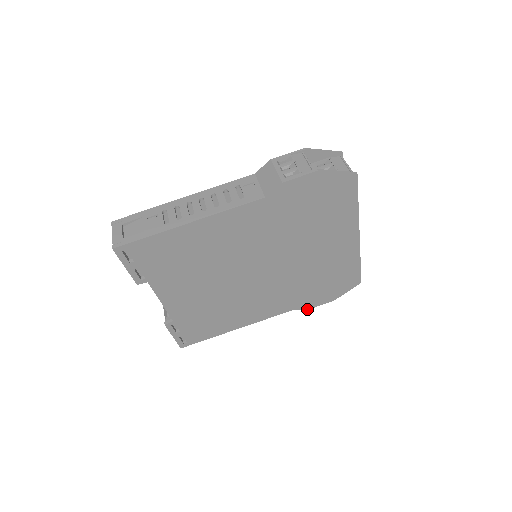
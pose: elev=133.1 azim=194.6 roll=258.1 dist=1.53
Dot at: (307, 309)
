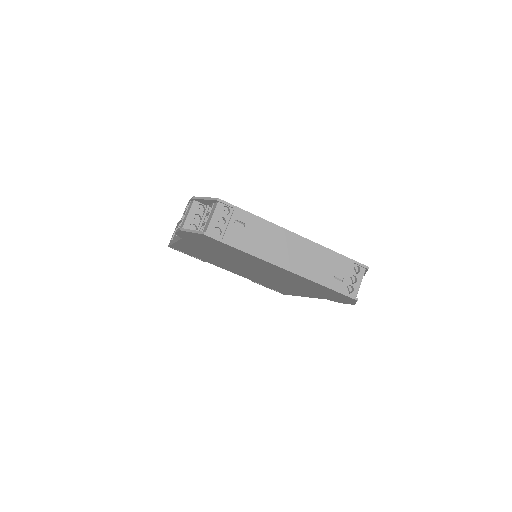
Dot at: (339, 302)
